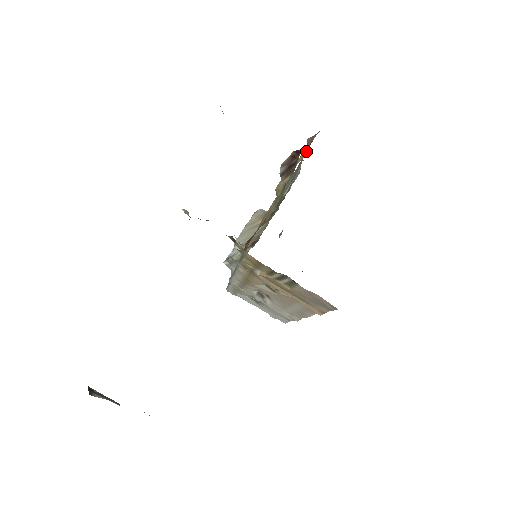
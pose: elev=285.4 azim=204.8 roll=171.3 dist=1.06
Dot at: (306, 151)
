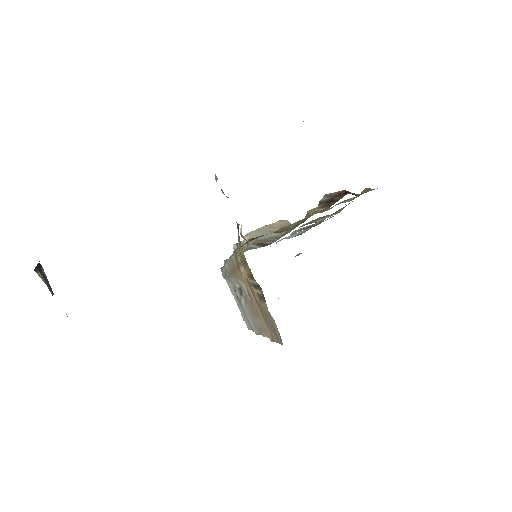
Dot at: (356, 197)
